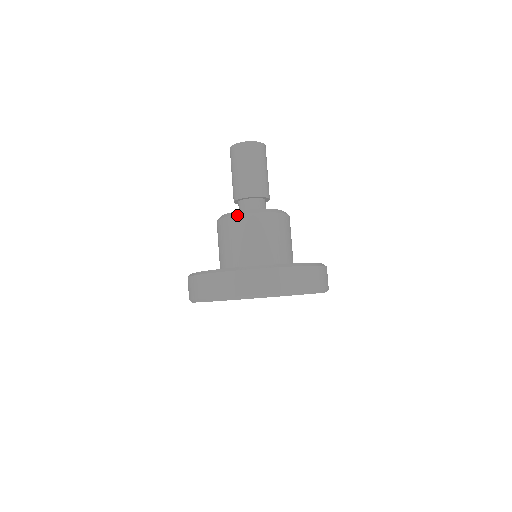
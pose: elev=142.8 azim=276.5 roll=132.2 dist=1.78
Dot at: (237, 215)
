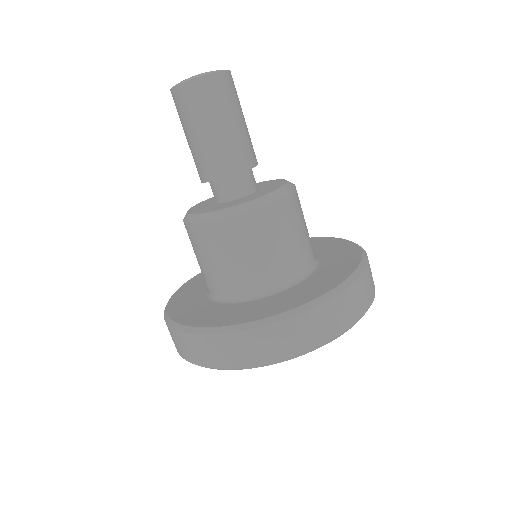
Dot at: (235, 215)
